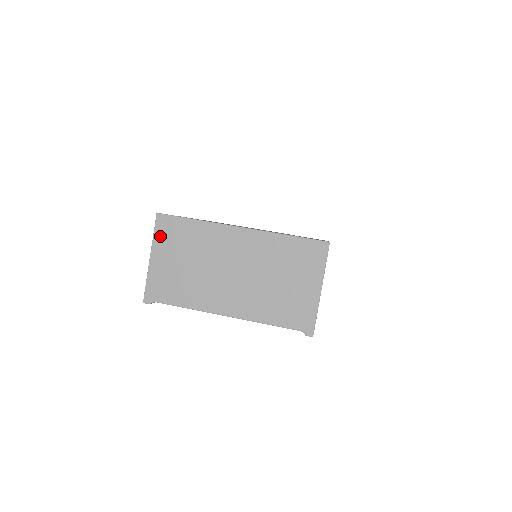
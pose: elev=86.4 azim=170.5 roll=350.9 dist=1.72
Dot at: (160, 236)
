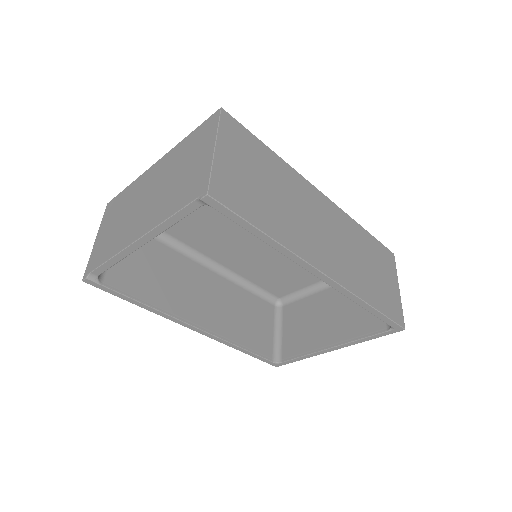
Dot at: (105, 217)
